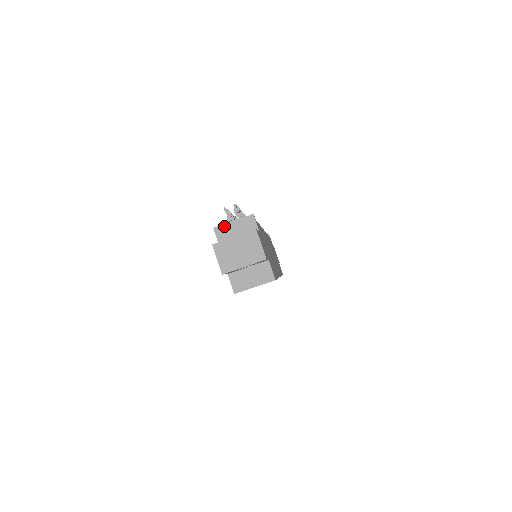
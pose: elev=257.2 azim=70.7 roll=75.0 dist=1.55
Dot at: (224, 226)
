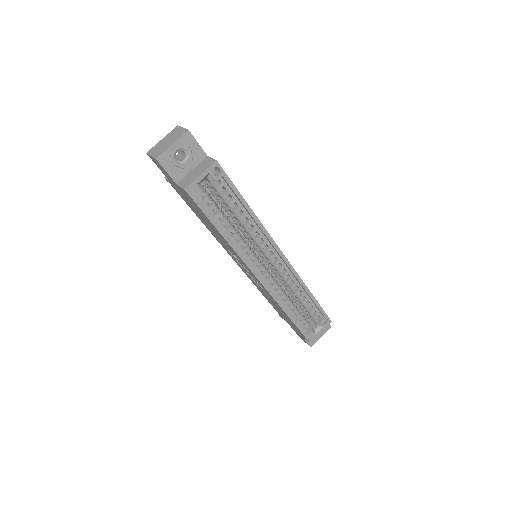
Dot at: occluded
